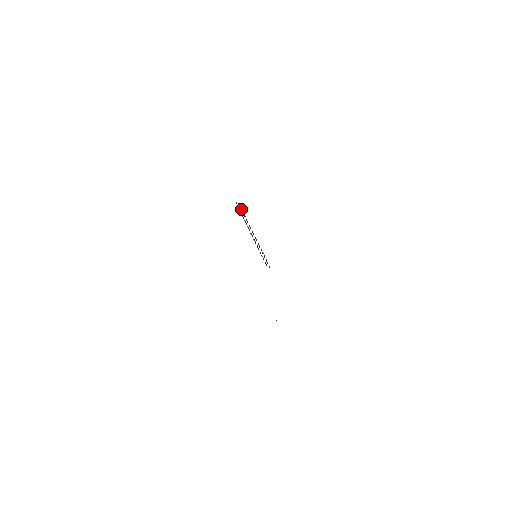
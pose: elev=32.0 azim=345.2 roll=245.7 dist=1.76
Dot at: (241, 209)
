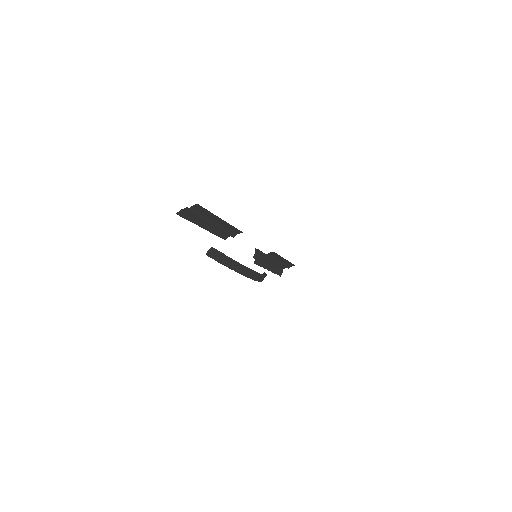
Dot at: (280, 267)
